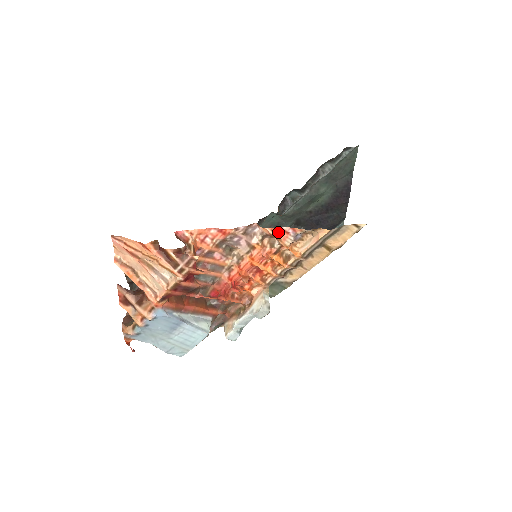
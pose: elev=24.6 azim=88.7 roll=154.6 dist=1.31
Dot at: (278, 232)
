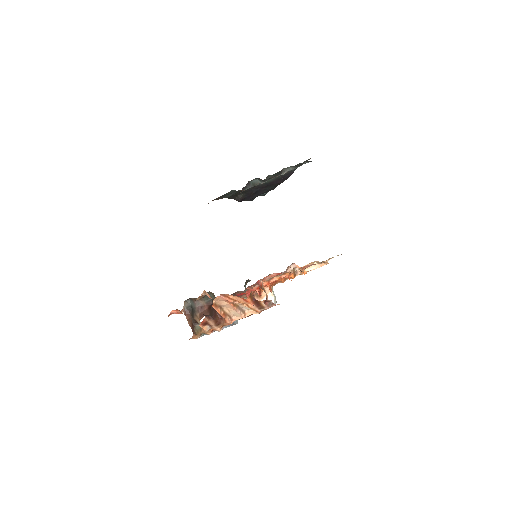
Dot at: (305, 267)
